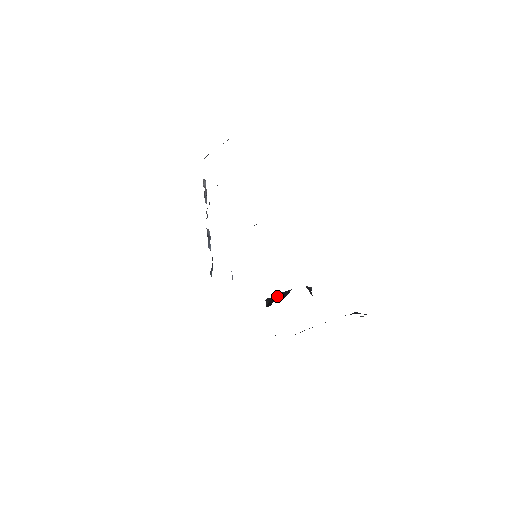
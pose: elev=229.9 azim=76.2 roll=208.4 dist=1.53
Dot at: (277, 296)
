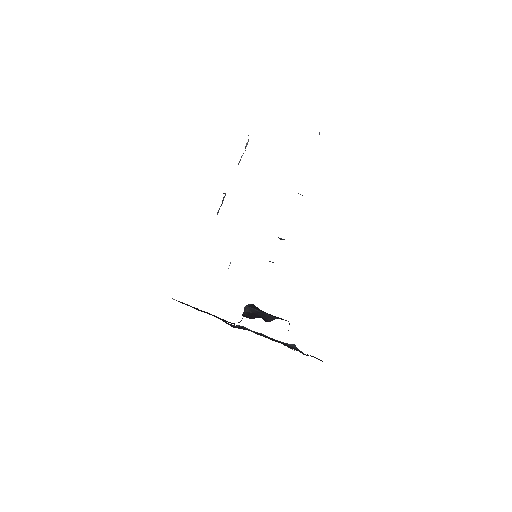
Dot at: (260, 313)
